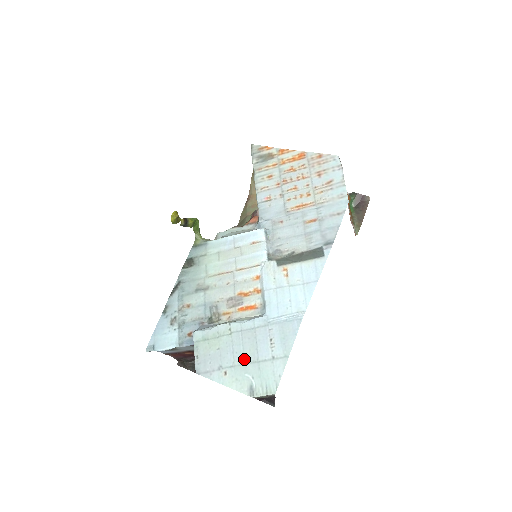
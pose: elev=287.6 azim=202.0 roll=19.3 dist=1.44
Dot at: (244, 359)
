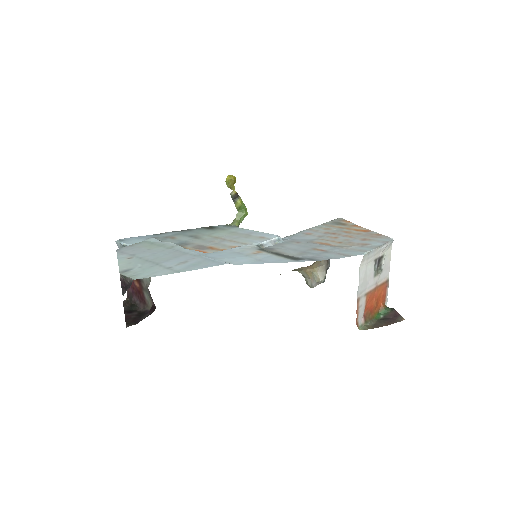
Dot at: (153, 259)
